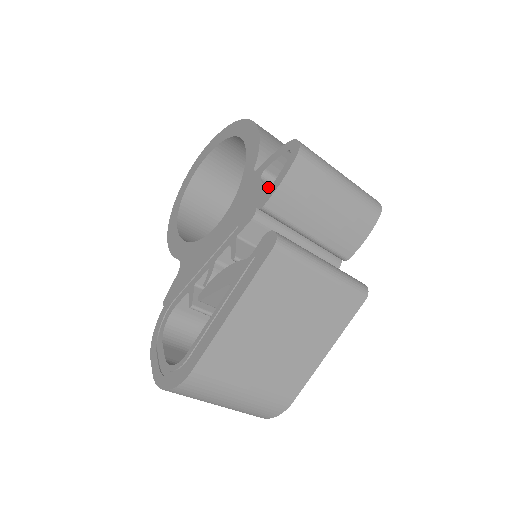
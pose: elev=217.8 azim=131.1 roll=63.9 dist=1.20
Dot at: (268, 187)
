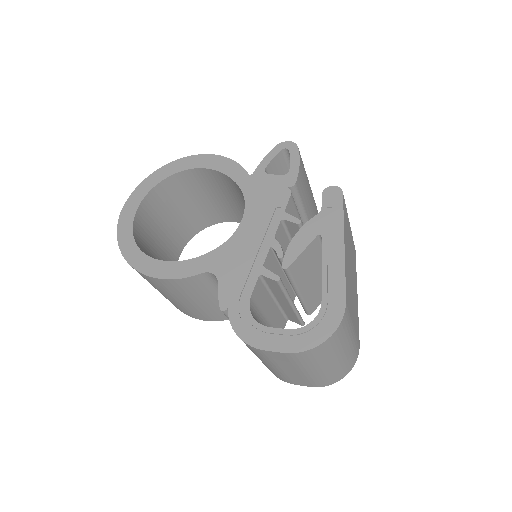
Dot at: occluded
